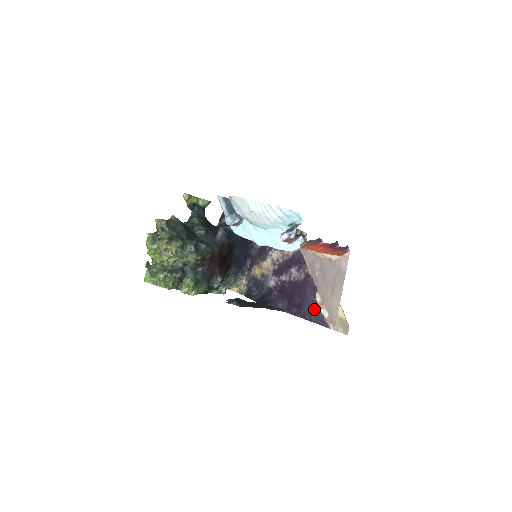
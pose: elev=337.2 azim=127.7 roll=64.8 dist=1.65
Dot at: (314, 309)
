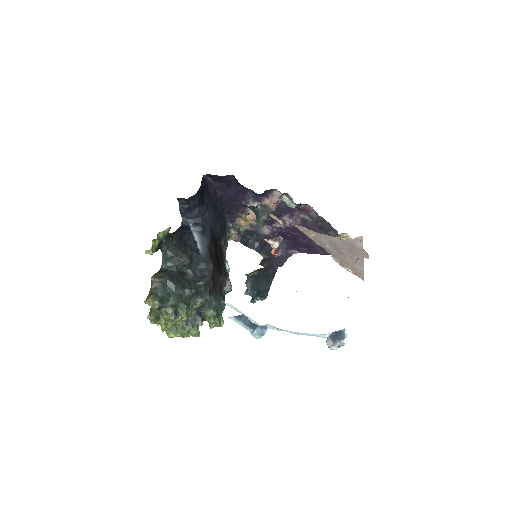
Dot at: occluded
